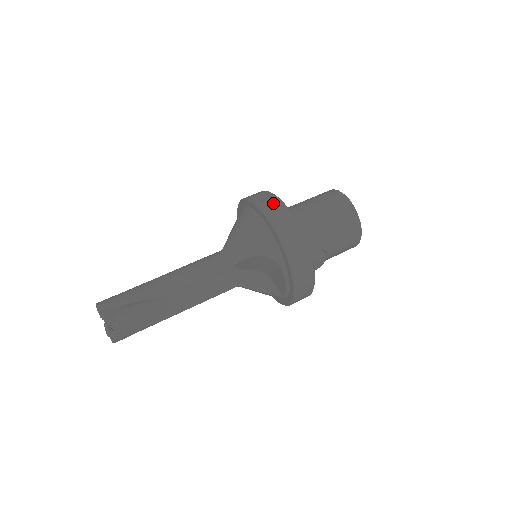
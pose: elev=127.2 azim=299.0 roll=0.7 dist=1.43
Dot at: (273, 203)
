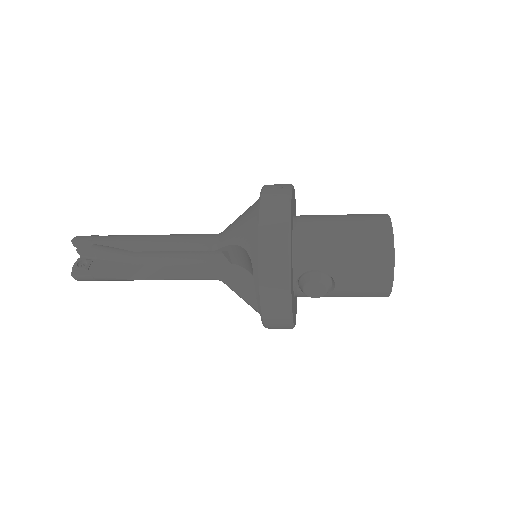
Dot at: (279, 191)
